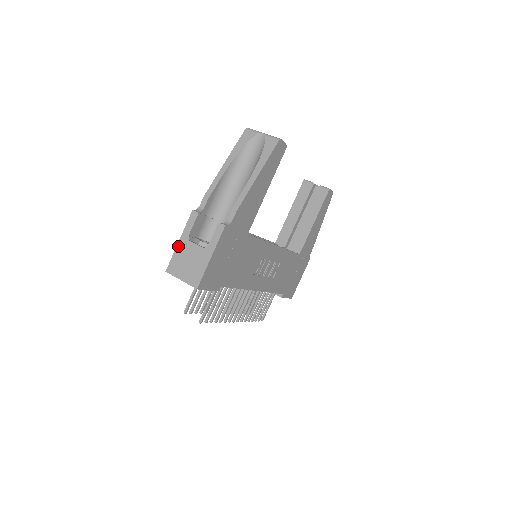
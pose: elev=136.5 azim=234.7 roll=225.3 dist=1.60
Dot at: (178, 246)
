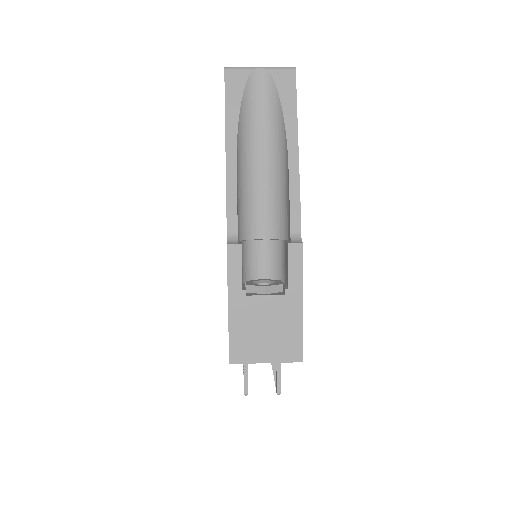
Dot at: (231, 314)
